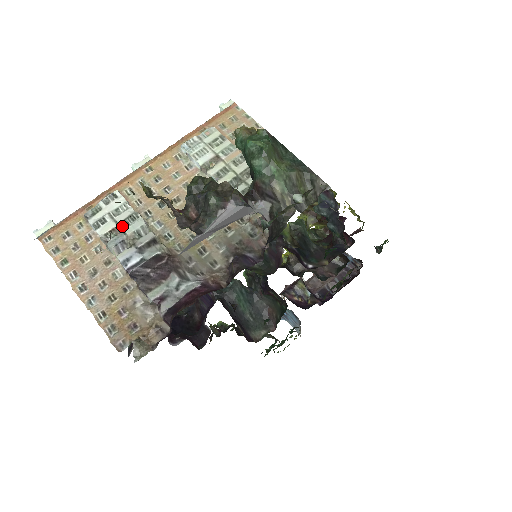
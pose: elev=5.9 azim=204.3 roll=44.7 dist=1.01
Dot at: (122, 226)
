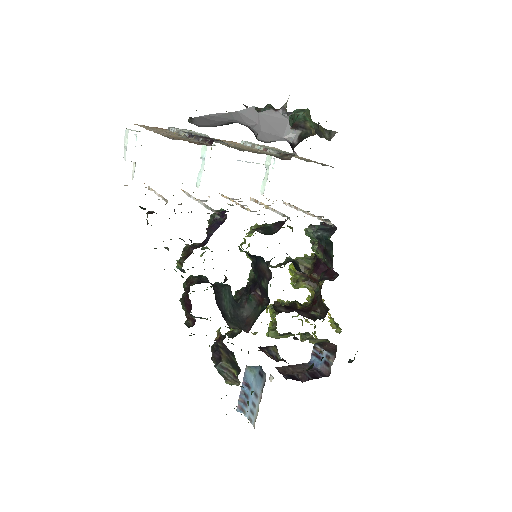
Dot at: (193, 132)
